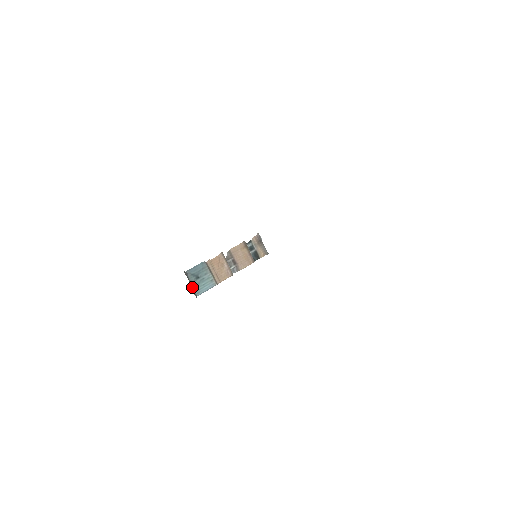
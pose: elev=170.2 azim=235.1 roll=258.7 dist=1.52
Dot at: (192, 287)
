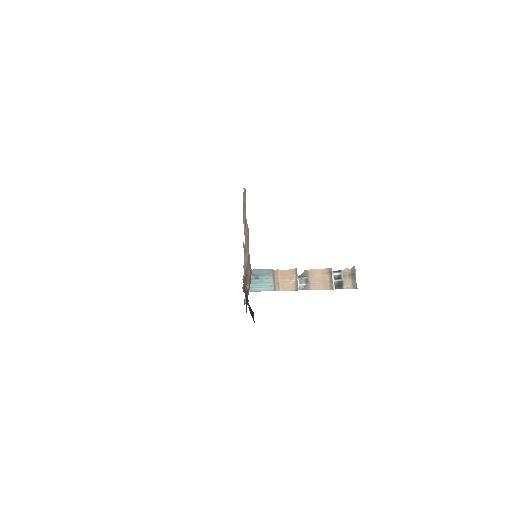
Dot at: occluded
